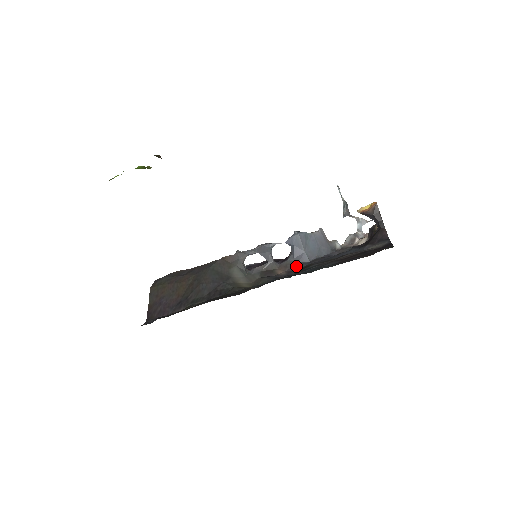
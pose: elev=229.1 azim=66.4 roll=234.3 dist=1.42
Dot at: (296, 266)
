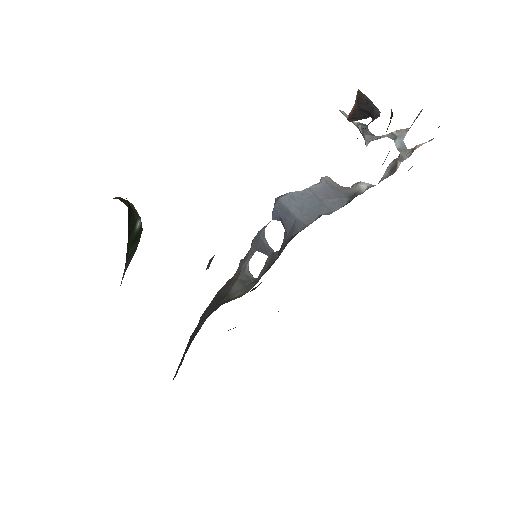
Dot at: (287, 242)
